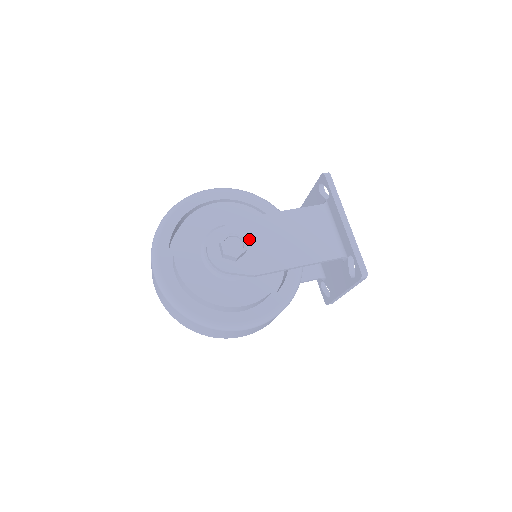
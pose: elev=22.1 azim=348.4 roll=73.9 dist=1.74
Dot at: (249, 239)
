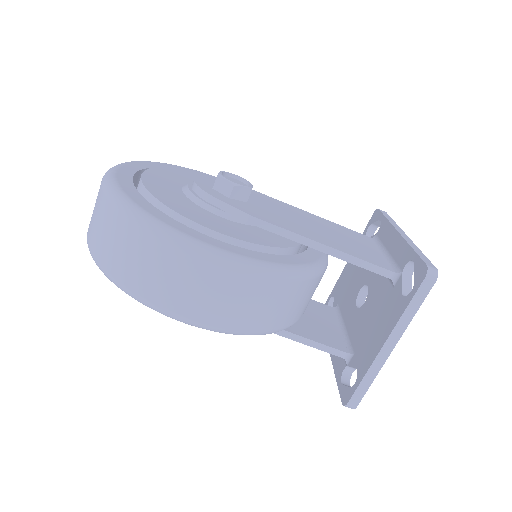
Dot at: (258, 201)
